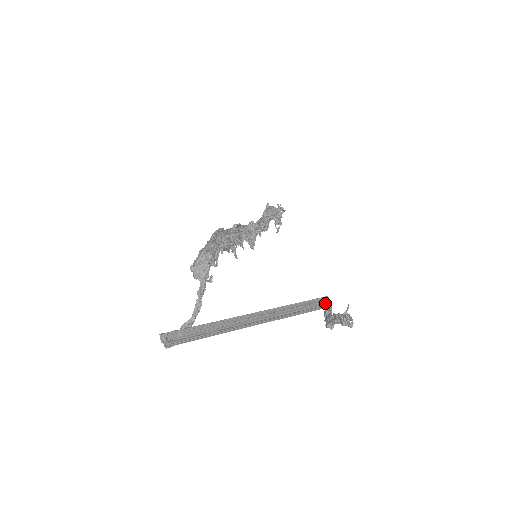
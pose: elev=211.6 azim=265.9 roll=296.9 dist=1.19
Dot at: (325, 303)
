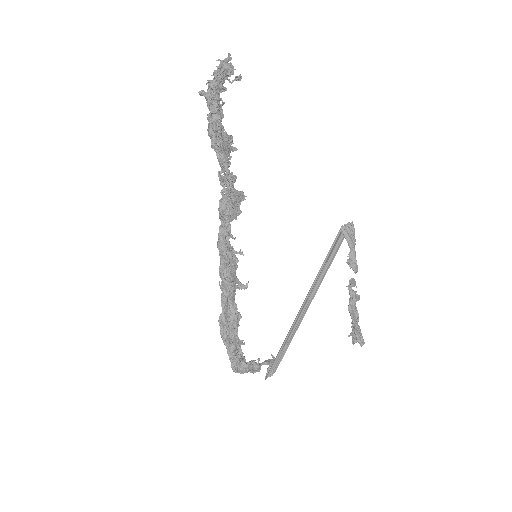
Dot at: (345, 226)
